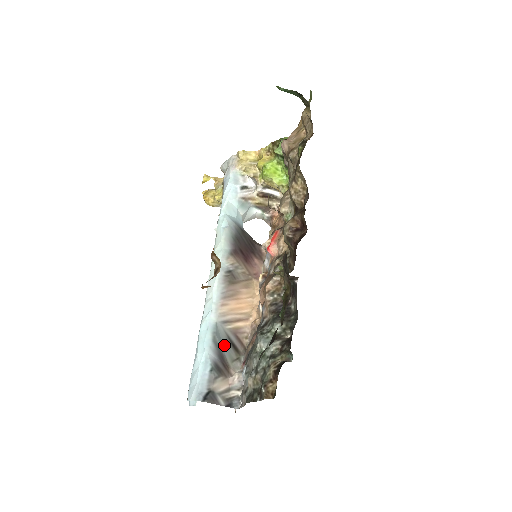
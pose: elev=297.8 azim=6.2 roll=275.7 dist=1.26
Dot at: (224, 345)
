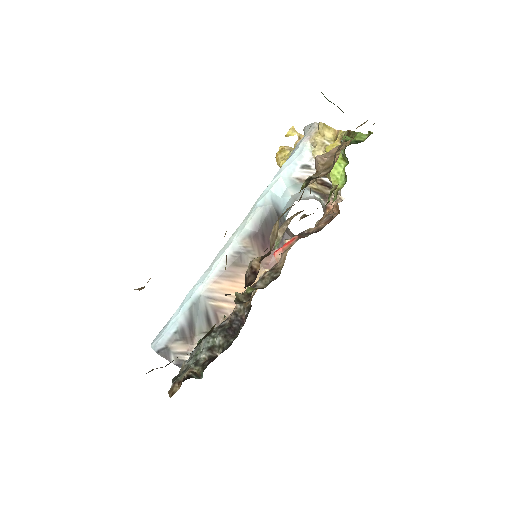
Dot at: (199, 317)
